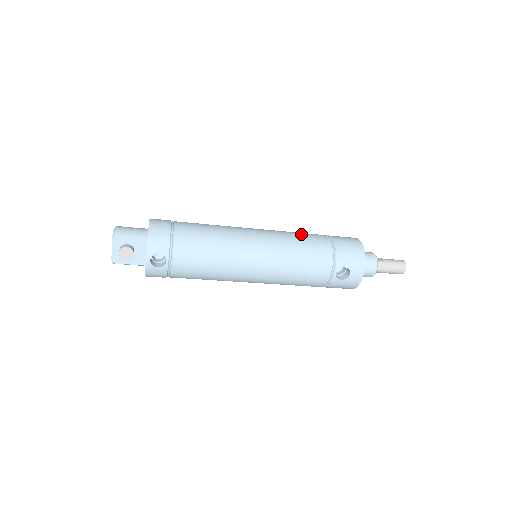
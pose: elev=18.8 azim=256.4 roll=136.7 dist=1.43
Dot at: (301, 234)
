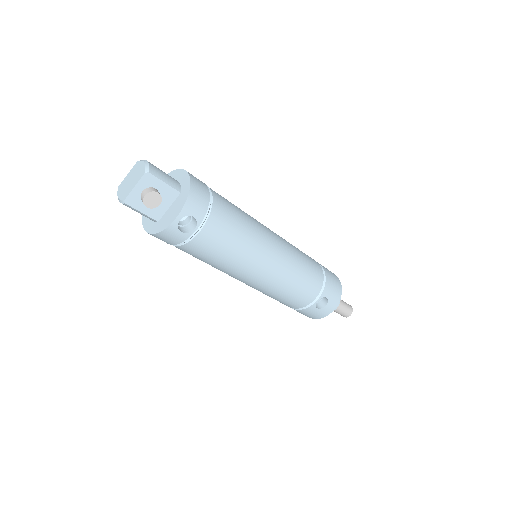
Dot at: occluded
